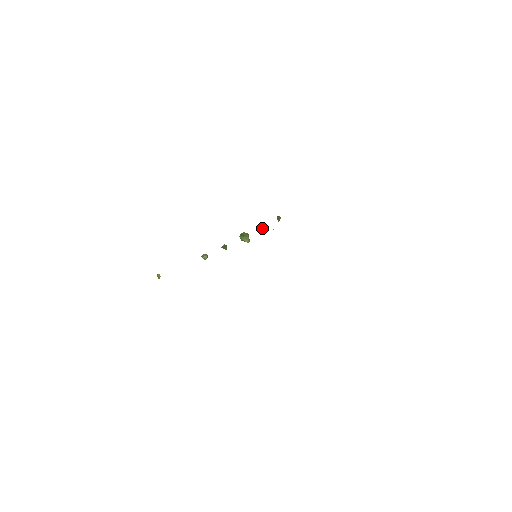
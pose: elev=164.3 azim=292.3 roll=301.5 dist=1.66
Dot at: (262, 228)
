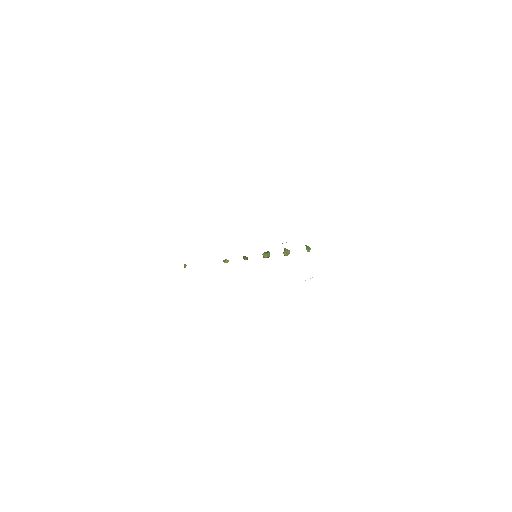
Dot at: (285, 250)
